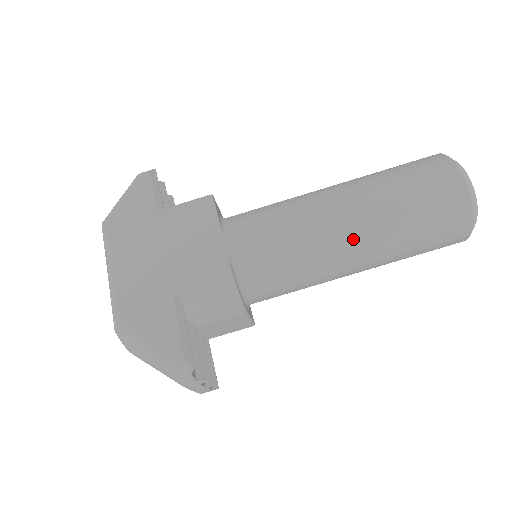
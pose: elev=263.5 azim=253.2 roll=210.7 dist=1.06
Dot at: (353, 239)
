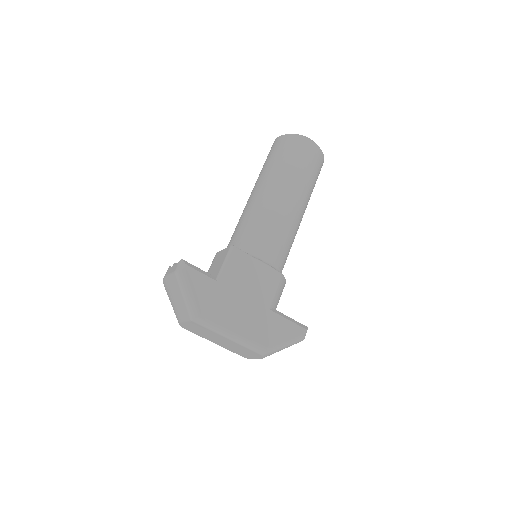
Dot at: (302, 210)
